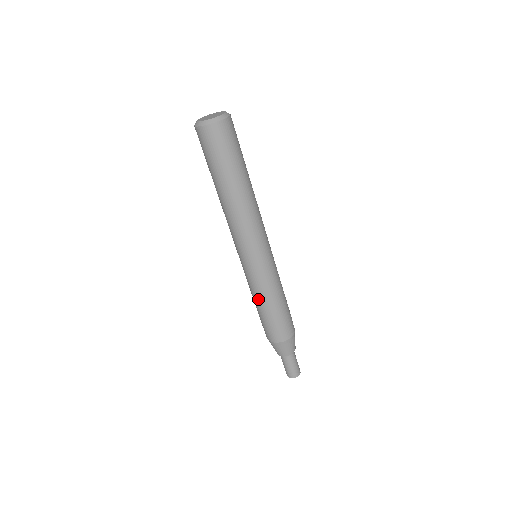
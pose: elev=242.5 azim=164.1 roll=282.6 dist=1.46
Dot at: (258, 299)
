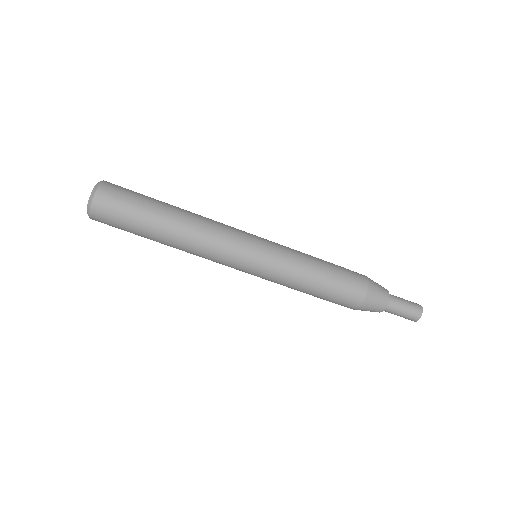
Dot at: (295, 289)
